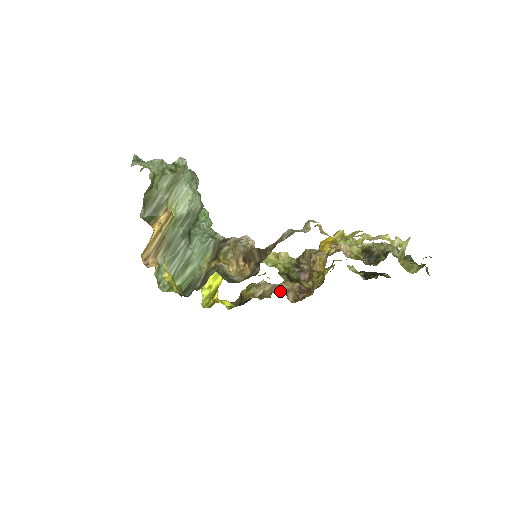
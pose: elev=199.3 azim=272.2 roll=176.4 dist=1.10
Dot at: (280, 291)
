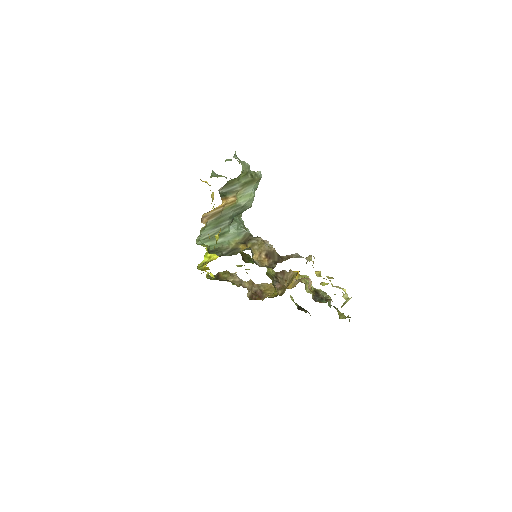
Dot at: (244, 286)
